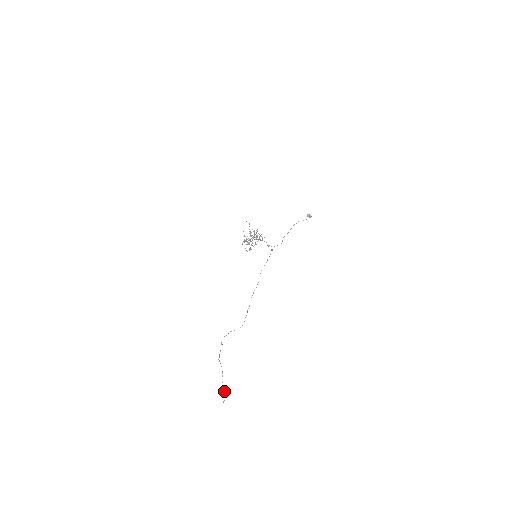
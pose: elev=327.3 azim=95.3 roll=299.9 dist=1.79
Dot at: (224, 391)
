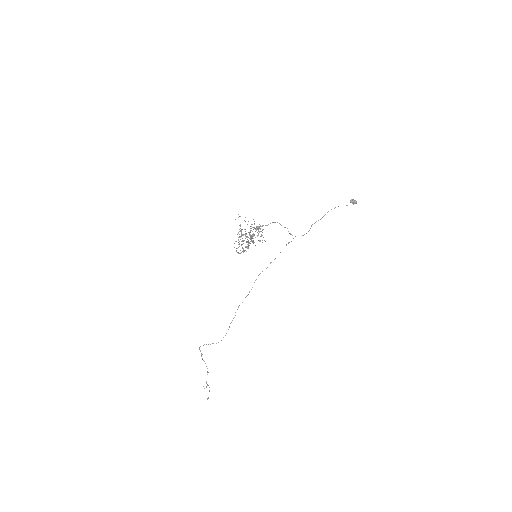
Dot at: occluded
